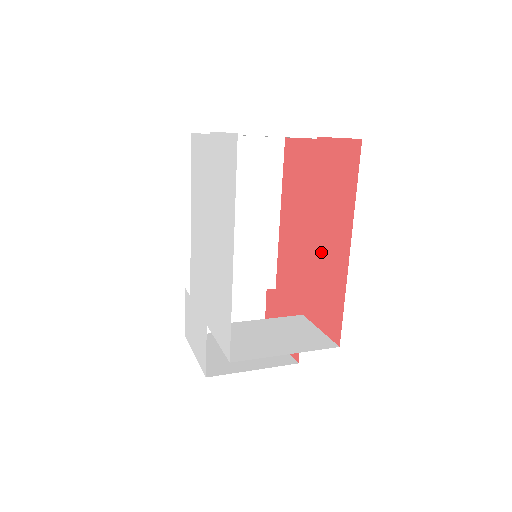
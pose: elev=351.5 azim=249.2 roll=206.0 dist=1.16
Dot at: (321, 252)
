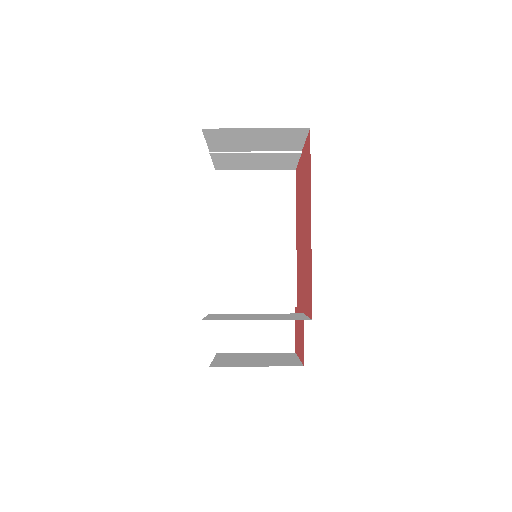
Dot at: (305, 243)
